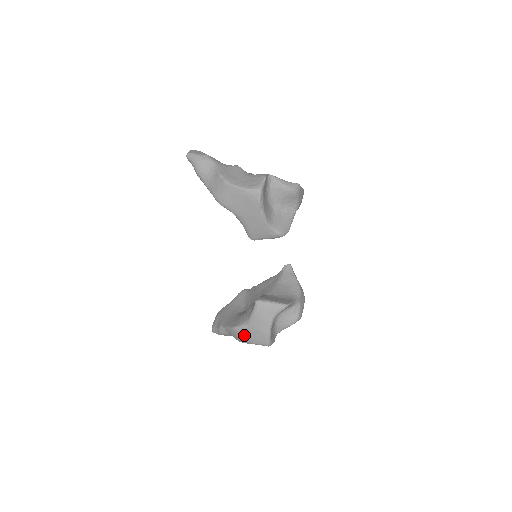
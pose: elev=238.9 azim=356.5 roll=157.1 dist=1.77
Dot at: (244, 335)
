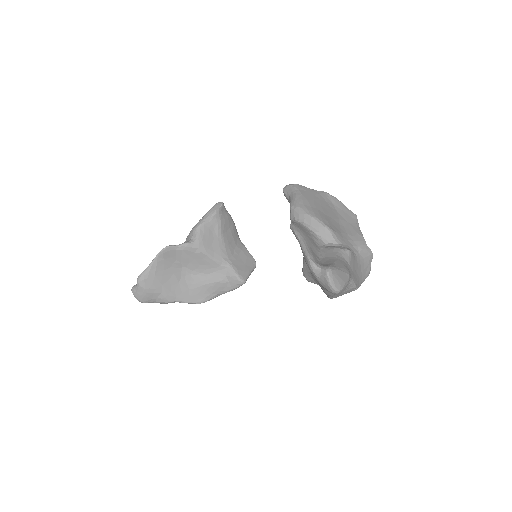
Dot at: occluded
